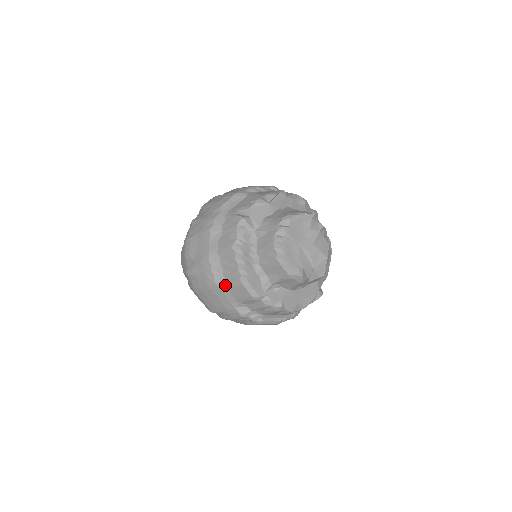
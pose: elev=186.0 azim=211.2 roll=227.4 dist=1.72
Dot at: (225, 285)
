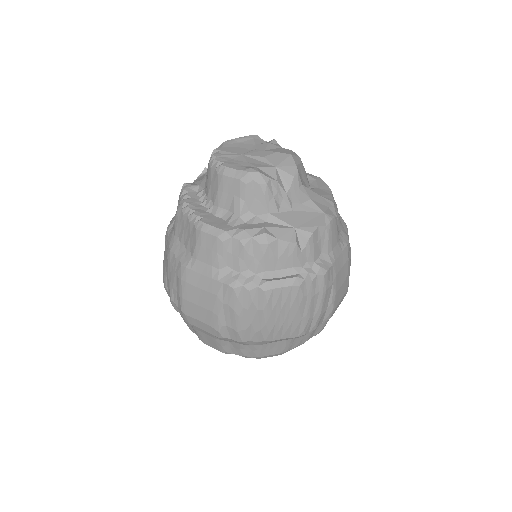
Dot at: (192, 258)
